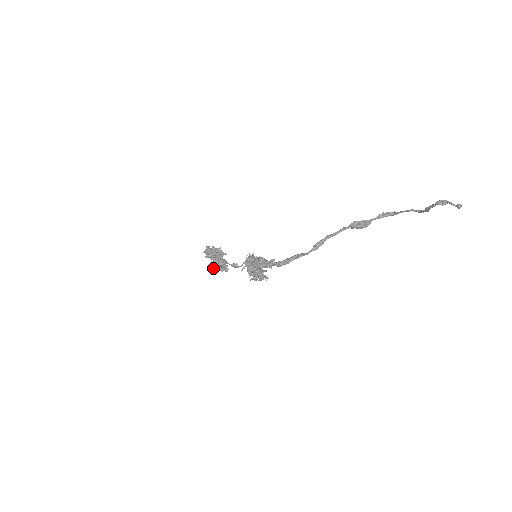
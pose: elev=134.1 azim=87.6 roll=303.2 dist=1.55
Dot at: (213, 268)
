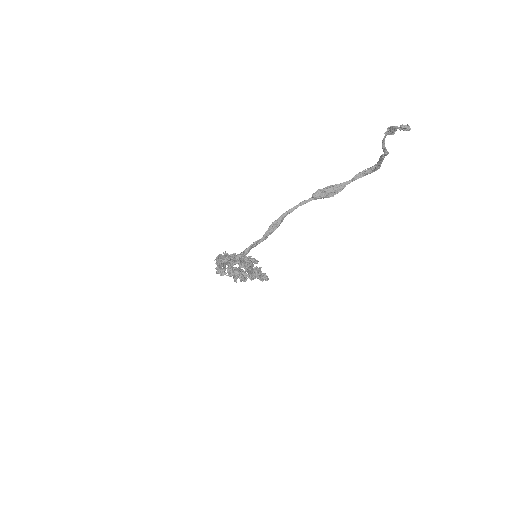
Dot at: occluded
